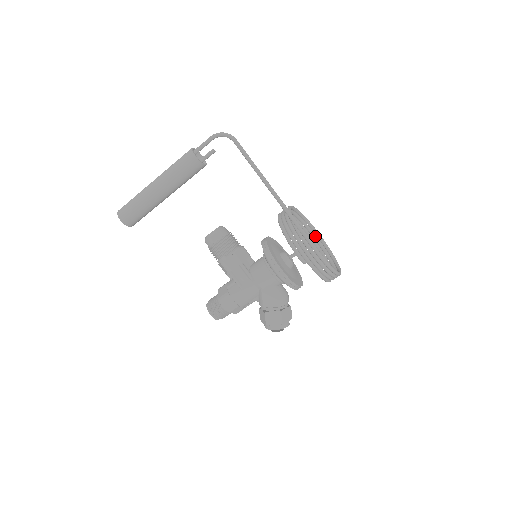
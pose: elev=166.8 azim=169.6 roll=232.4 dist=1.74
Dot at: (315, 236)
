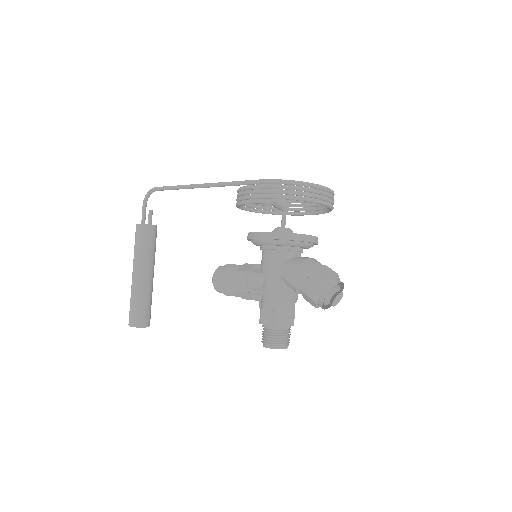
Dot at: (307, 204)
